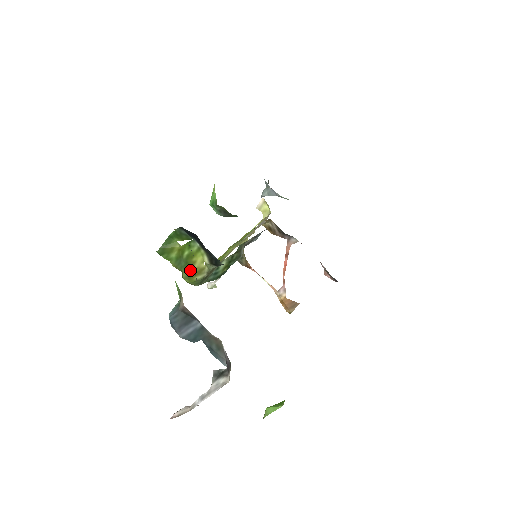
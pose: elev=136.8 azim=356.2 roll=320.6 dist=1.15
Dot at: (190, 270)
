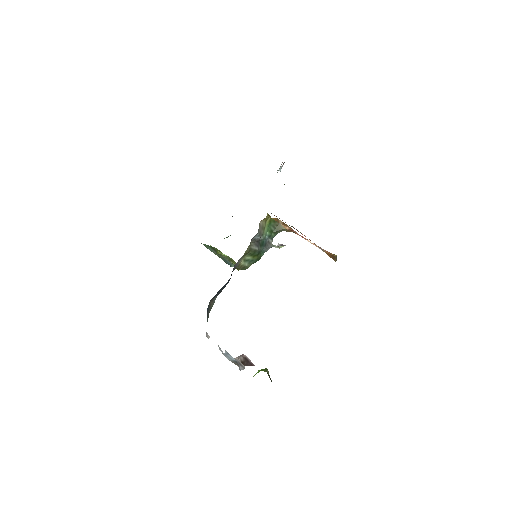
Dot at: occluded
